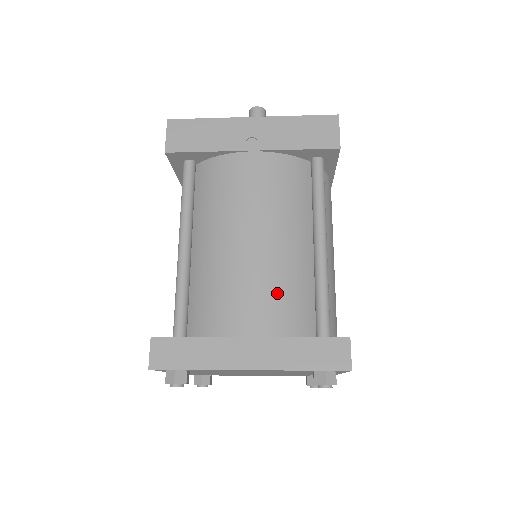
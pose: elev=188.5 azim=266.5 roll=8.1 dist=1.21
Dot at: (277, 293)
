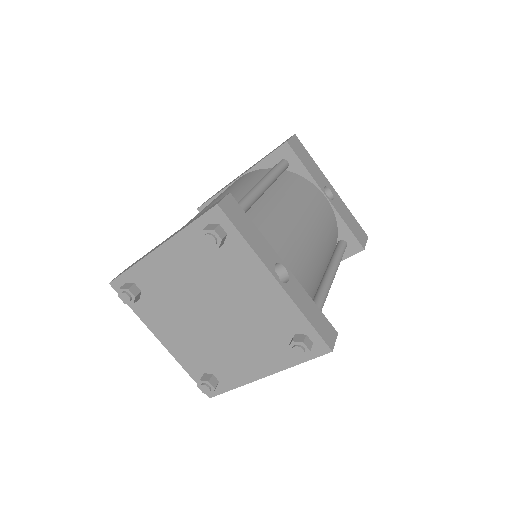
Dot at: occluded
